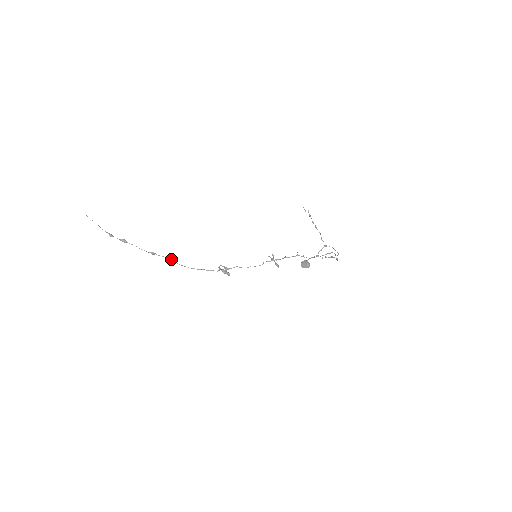
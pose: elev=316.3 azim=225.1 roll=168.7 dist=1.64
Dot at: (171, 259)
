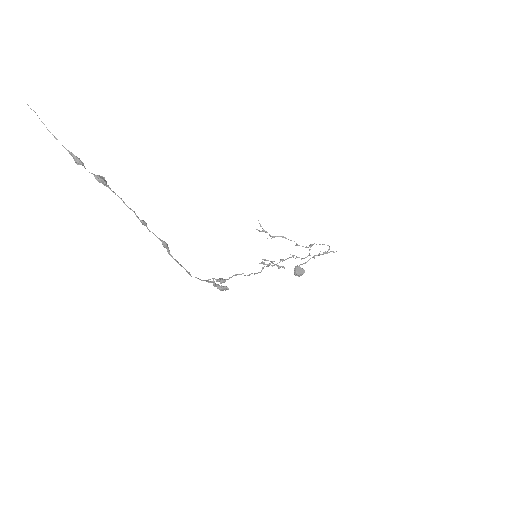
Dot at: (166, 243)
